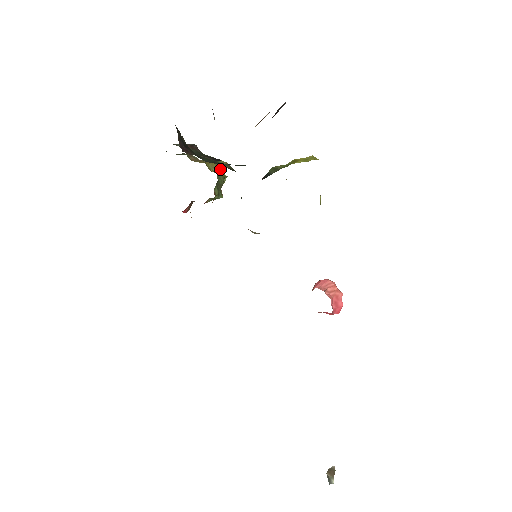
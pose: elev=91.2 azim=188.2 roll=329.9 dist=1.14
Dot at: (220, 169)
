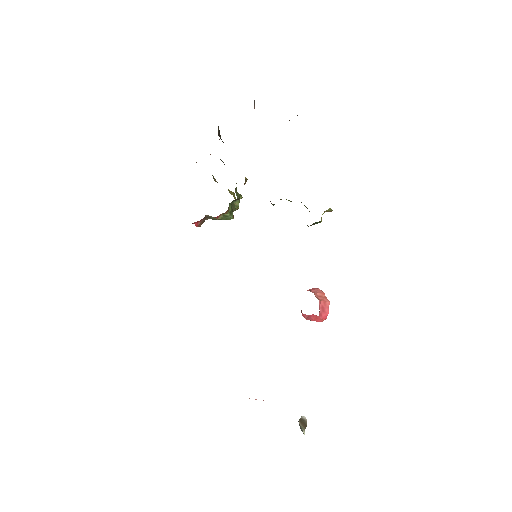
Dot at: occluded
